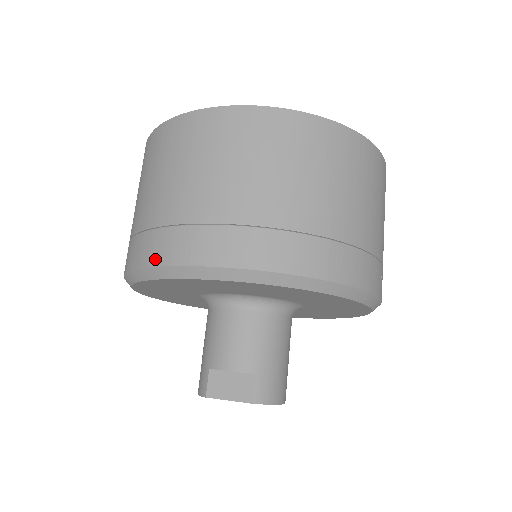
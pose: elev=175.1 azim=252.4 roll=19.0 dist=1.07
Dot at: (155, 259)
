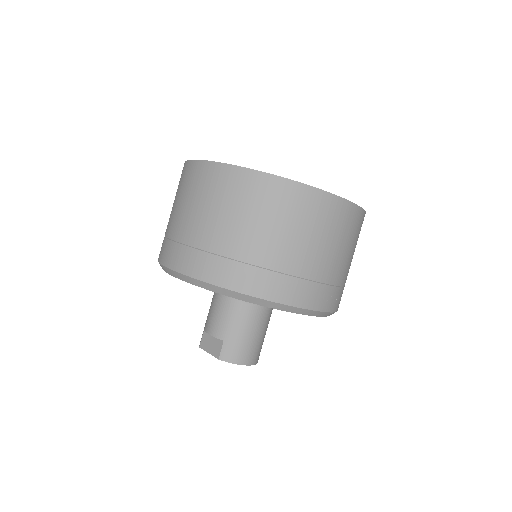
Dot at: (160, 258)
